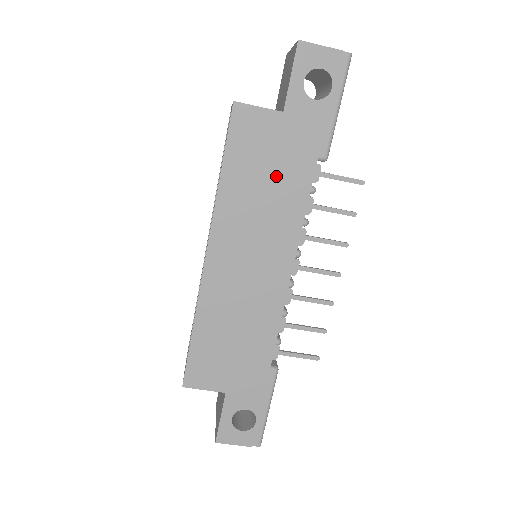
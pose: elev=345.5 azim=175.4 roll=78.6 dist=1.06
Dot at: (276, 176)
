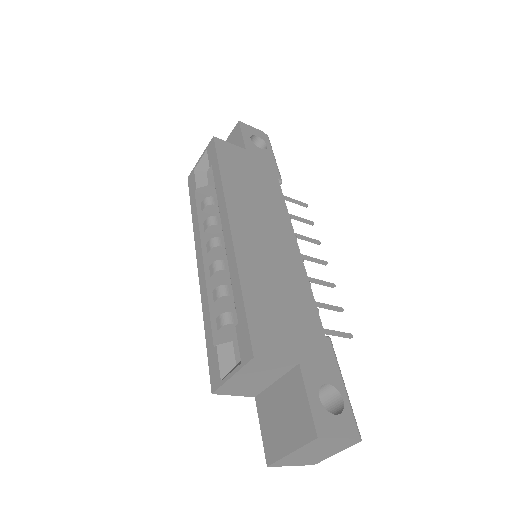
Dot at: (257, 182)
